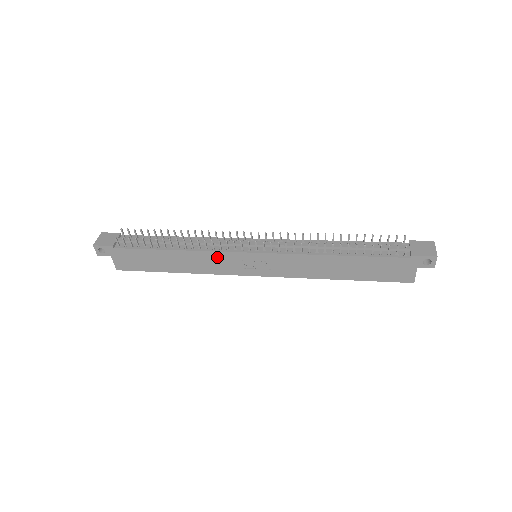
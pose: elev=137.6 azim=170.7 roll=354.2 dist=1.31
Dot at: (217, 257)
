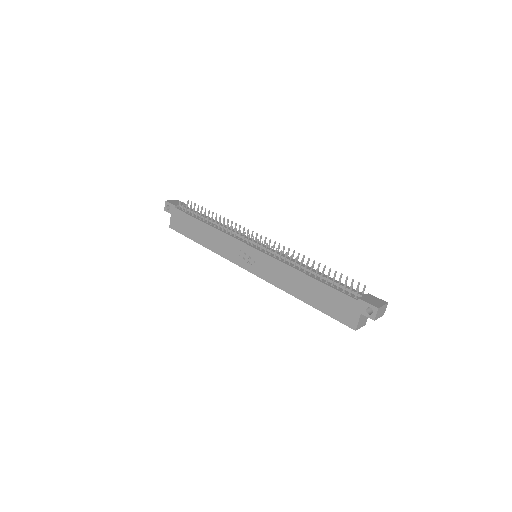
Dot at: (230, 241)
